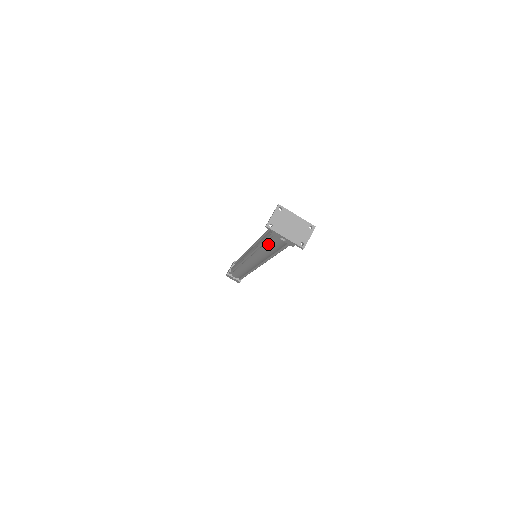
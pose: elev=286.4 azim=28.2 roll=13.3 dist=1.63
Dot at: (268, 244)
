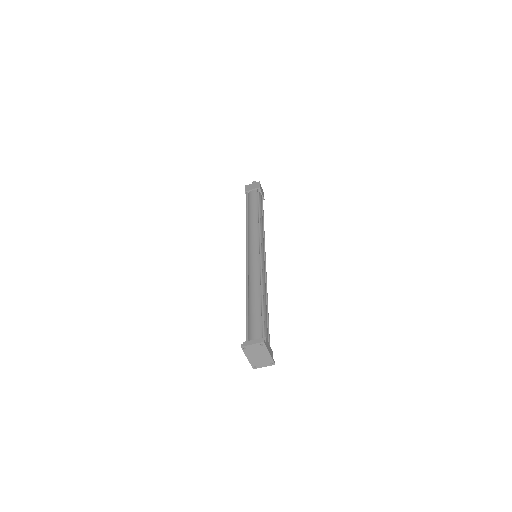
Dot at: occluded
